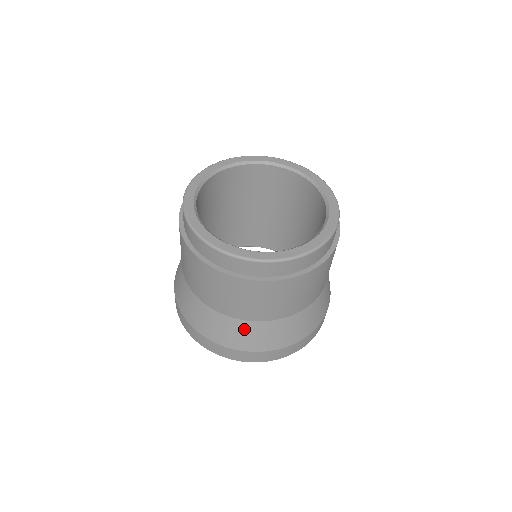
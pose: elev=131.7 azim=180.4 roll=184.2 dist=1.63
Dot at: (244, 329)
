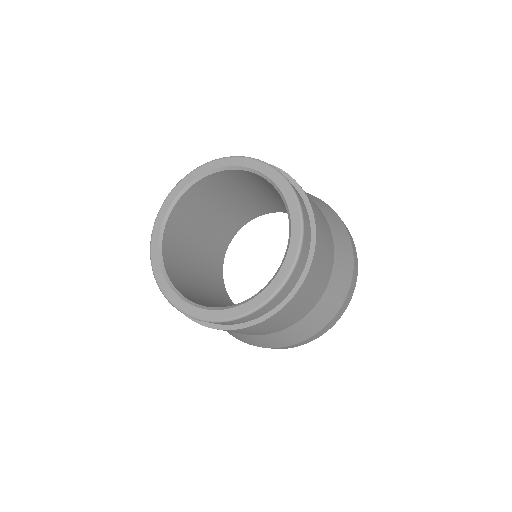
Dot at: (327, 301)
